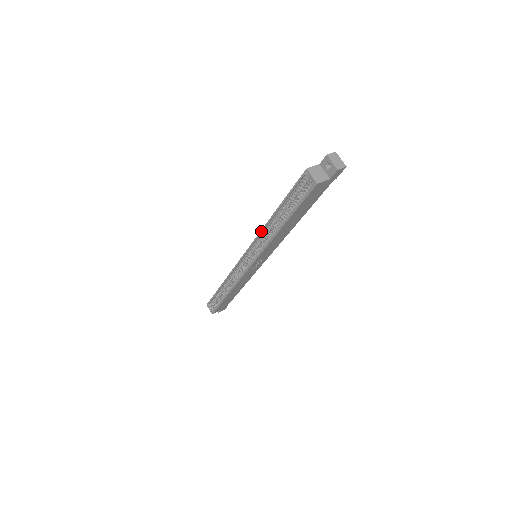
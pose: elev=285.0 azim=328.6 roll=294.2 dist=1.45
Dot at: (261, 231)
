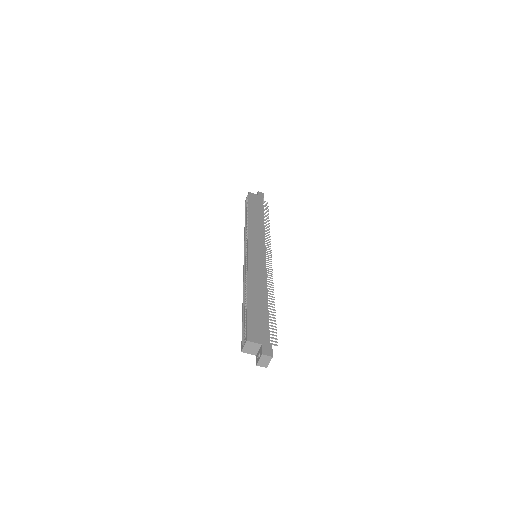
Dot at: (247, 275)
